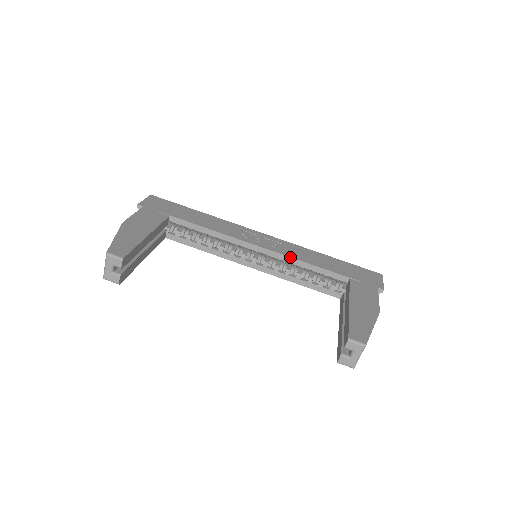
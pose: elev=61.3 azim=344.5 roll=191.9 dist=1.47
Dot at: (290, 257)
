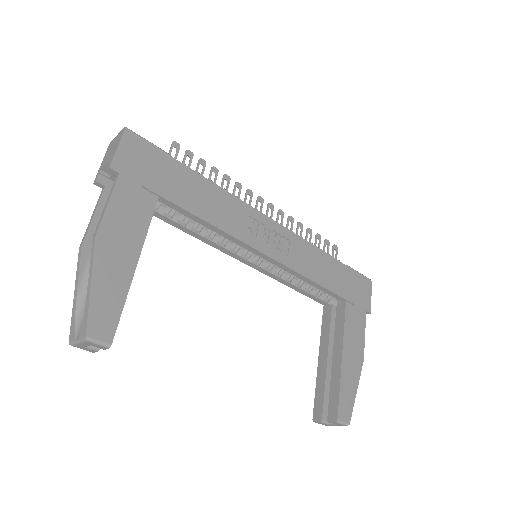
Dot at: (296, 272)
